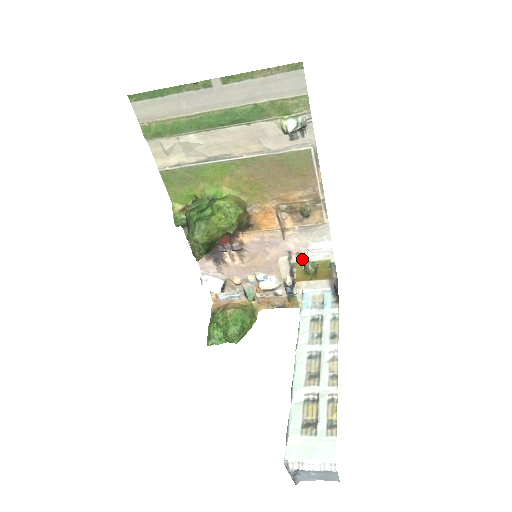
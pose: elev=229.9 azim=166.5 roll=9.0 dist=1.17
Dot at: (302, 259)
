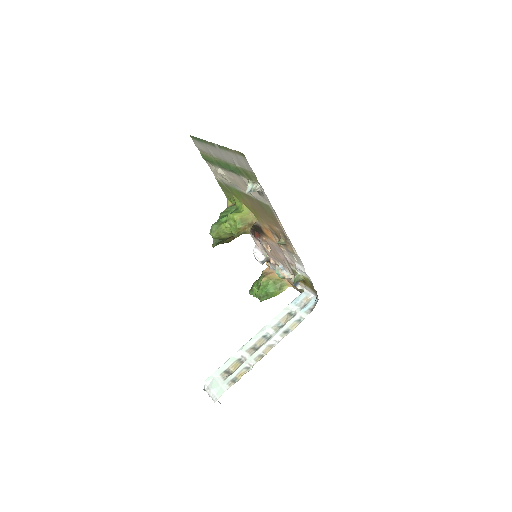
Dot at: (296, 269)
